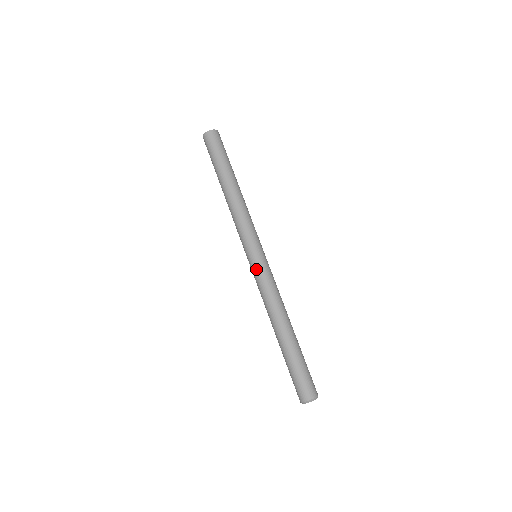
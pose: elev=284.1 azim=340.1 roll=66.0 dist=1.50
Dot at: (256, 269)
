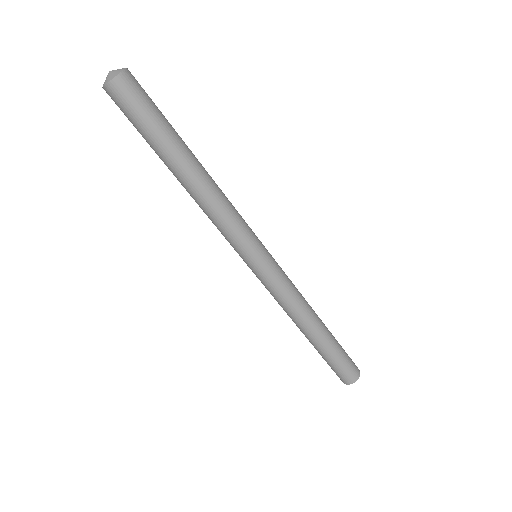
Dot at: (267, 277)
